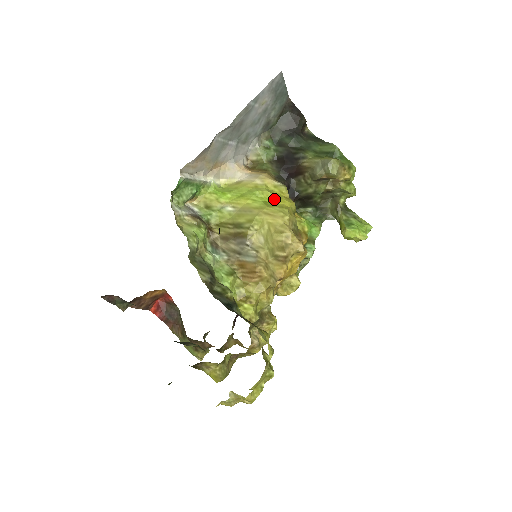
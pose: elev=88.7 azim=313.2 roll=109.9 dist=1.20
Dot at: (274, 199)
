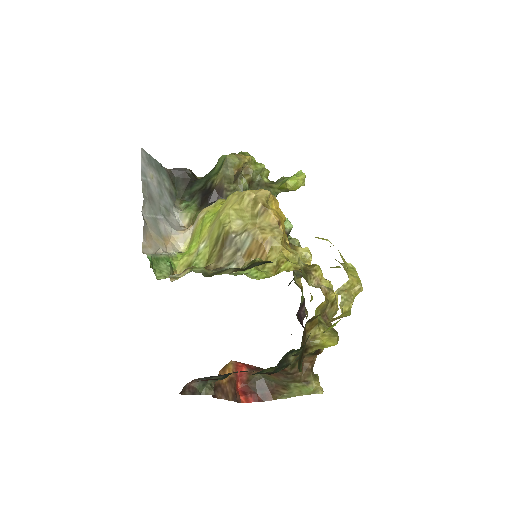
Dot at: occluded
